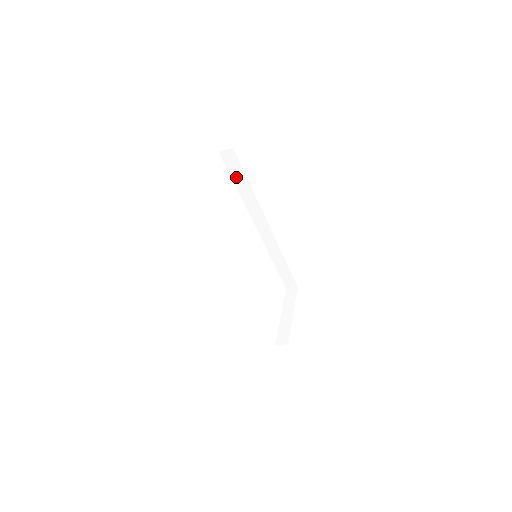
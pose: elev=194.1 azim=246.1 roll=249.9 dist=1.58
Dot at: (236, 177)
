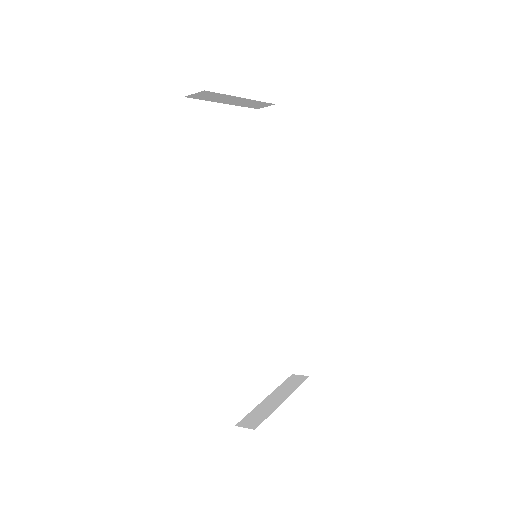
Dot at: (269, 152)
